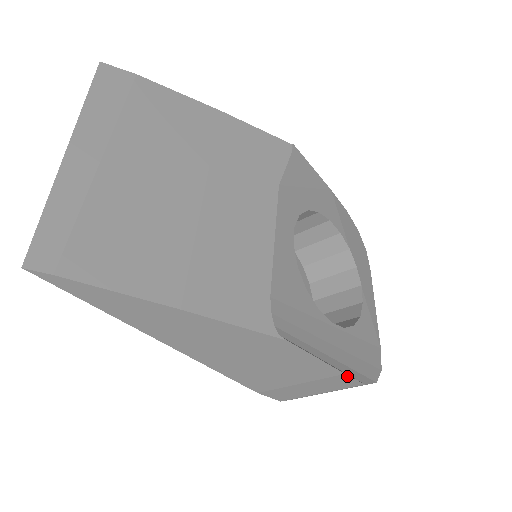
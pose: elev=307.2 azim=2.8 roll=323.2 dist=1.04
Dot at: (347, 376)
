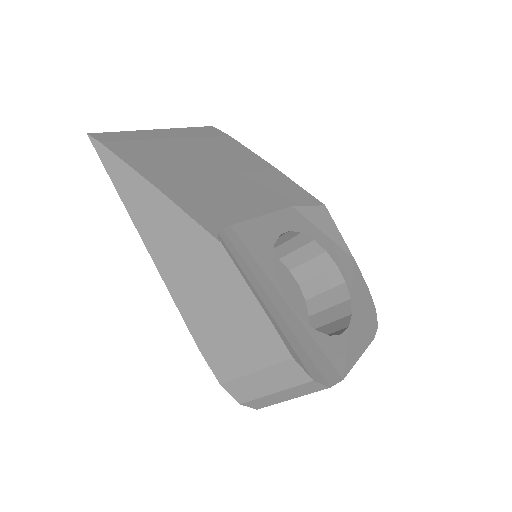
Dot at: (273, 327)
